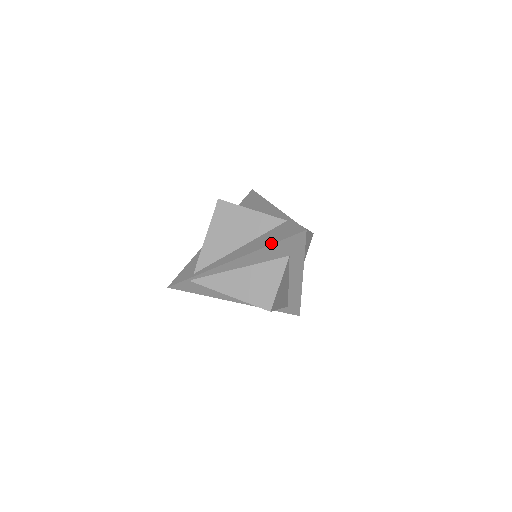
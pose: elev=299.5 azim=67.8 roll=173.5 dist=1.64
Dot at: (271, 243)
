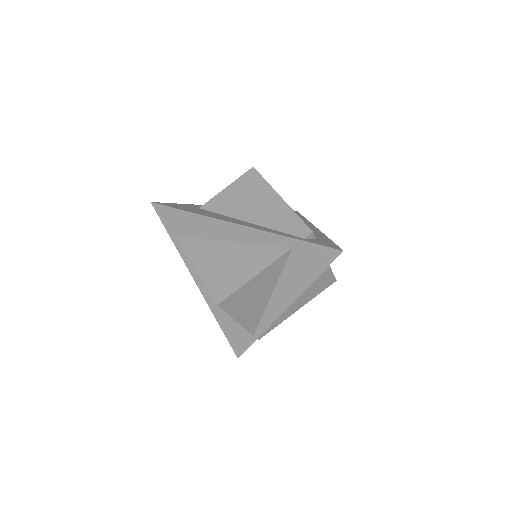
Dot at: (221, 327)
